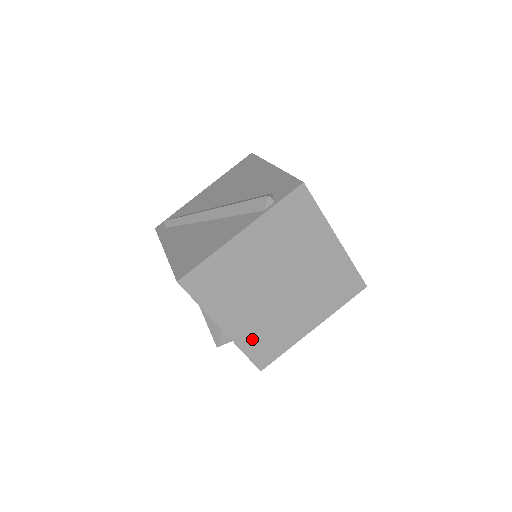
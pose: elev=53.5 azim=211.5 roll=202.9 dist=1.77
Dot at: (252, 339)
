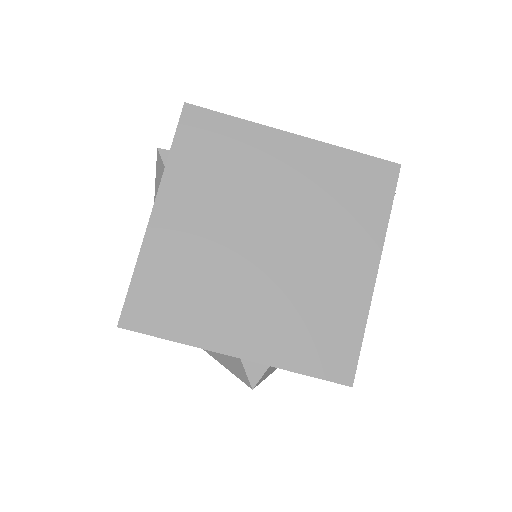
Dot at: (293, 344)
